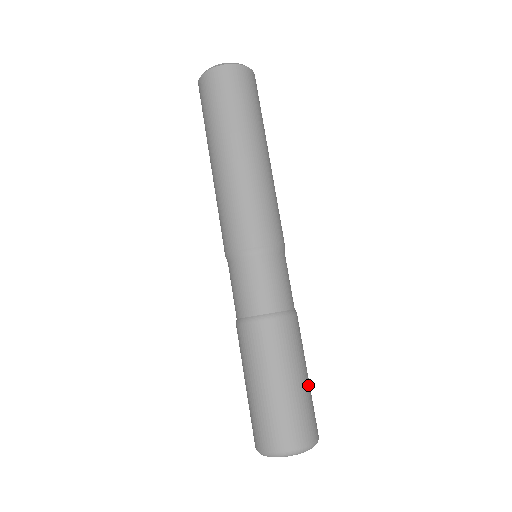
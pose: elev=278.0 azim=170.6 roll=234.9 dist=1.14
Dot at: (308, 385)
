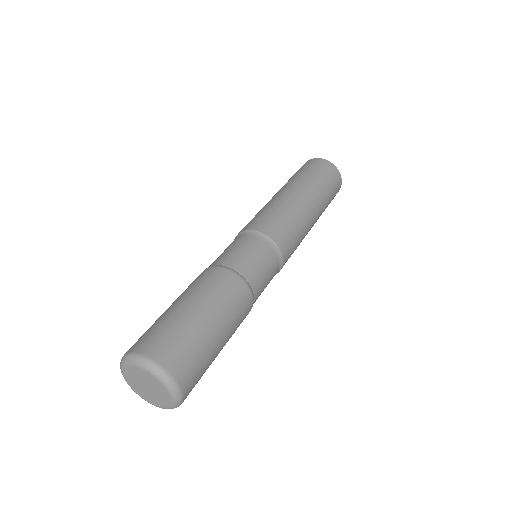
Dot at: (194, 321)
